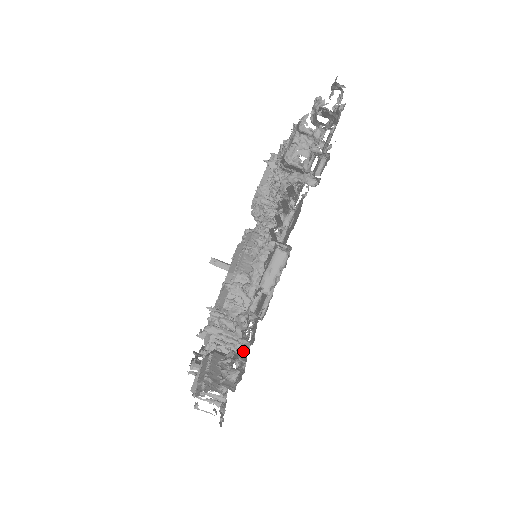
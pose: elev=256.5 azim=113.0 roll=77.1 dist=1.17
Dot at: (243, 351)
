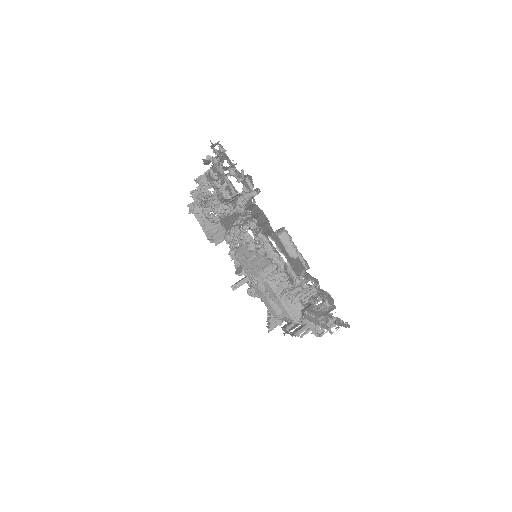
Dot at: occluded
